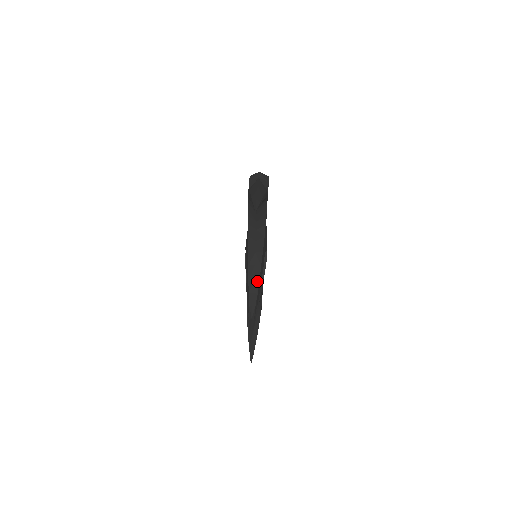
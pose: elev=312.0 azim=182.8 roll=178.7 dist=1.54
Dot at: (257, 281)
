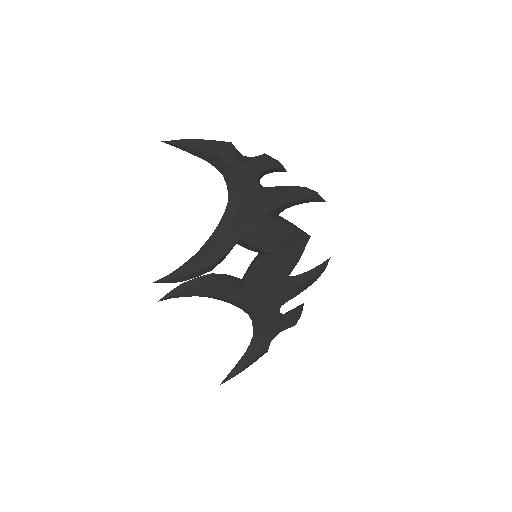
Dot at: (202, 252)
